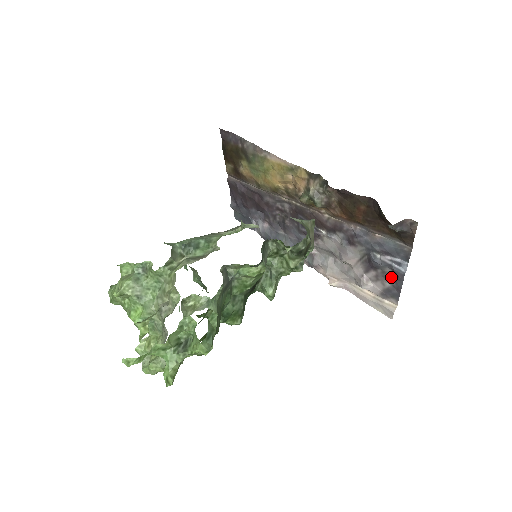
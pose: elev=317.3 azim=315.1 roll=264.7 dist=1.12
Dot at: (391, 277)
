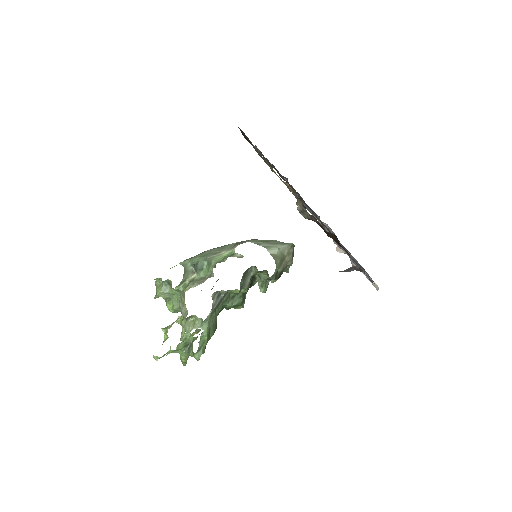
Dot at: occluded
